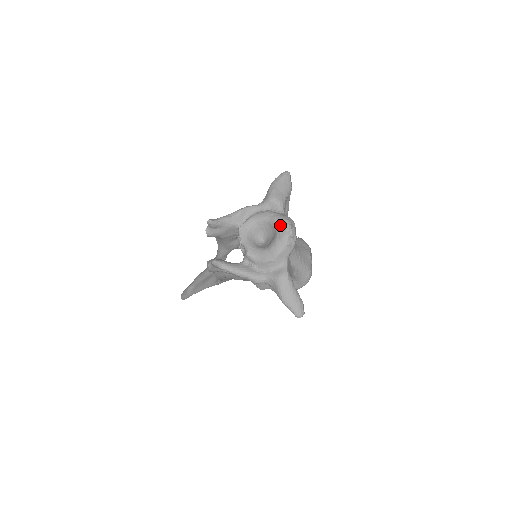
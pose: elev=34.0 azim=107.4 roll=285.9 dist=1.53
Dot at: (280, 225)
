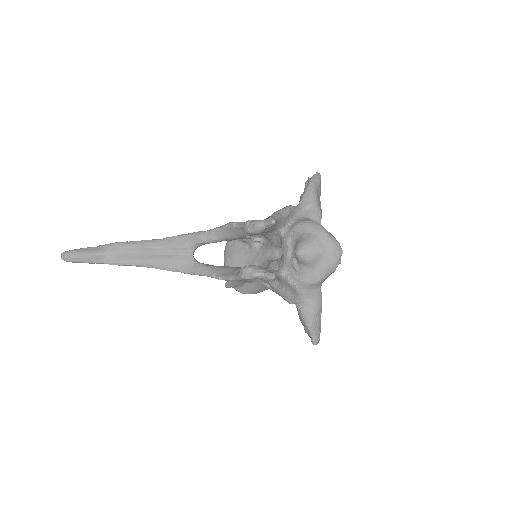
Dot at: (333, 246)
